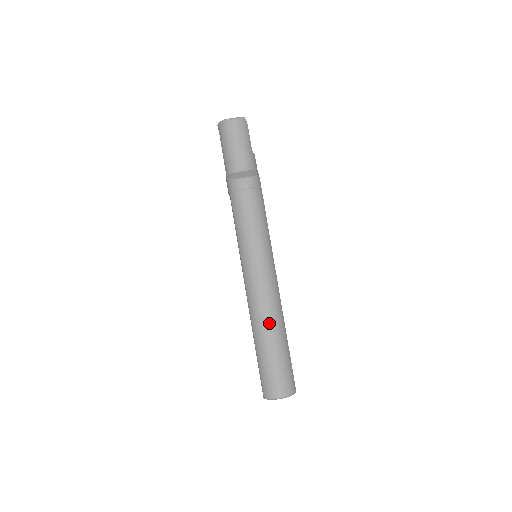
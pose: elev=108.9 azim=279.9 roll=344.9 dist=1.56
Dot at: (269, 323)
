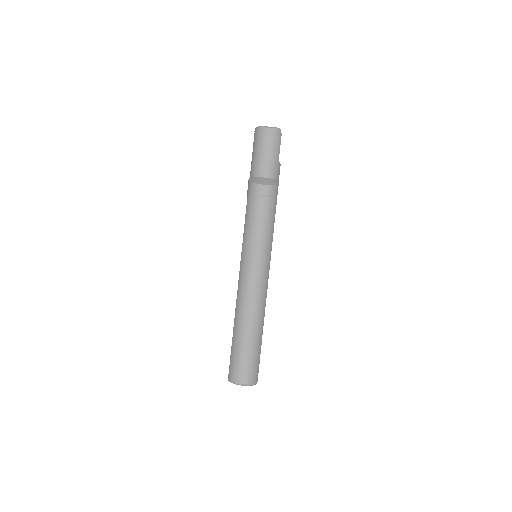
Dot at: (250, 318)
